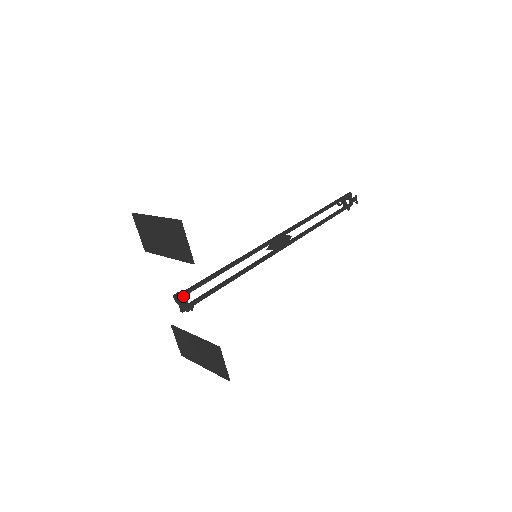
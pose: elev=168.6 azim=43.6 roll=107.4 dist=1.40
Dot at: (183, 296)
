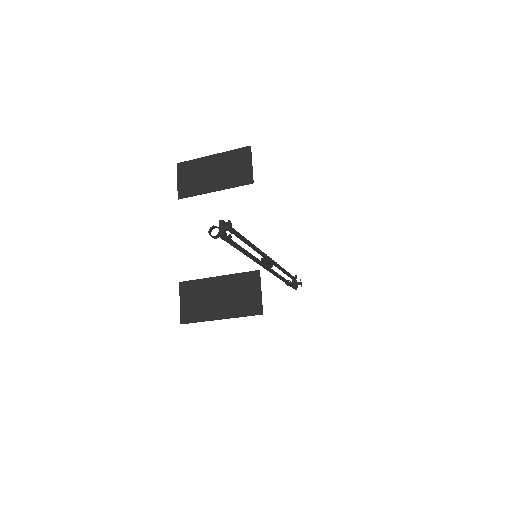
Dot at: (225, 224)
